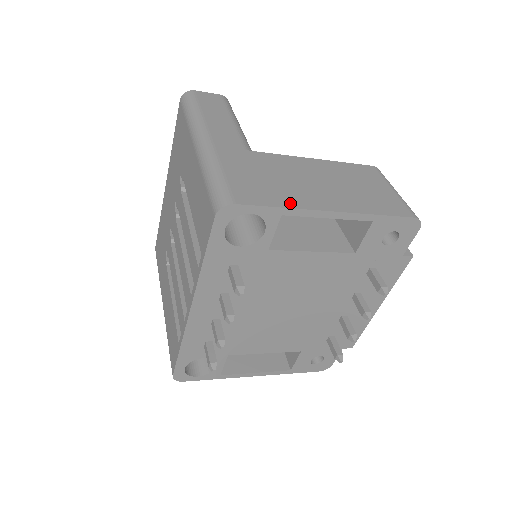
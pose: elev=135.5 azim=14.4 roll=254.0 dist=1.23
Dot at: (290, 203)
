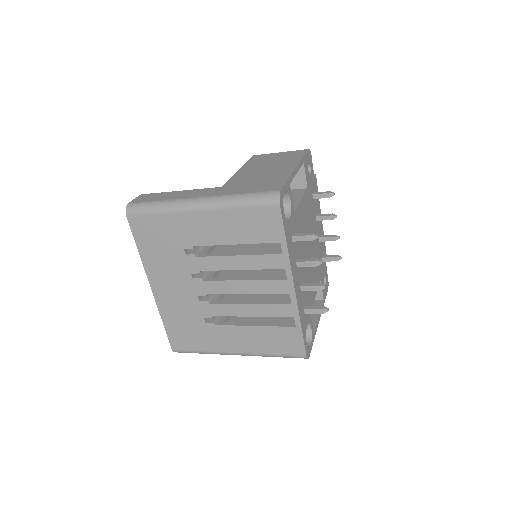
Dot at: (285, 177)
